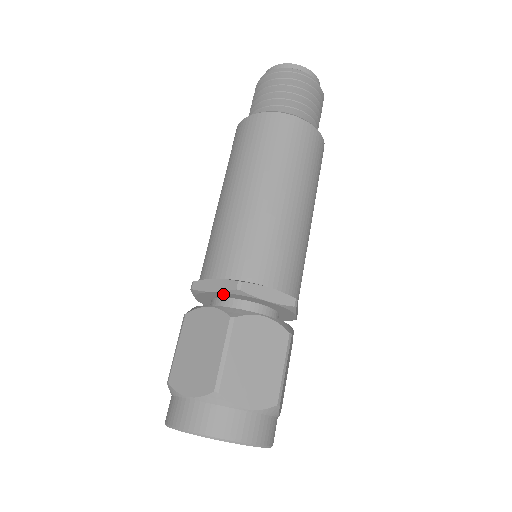
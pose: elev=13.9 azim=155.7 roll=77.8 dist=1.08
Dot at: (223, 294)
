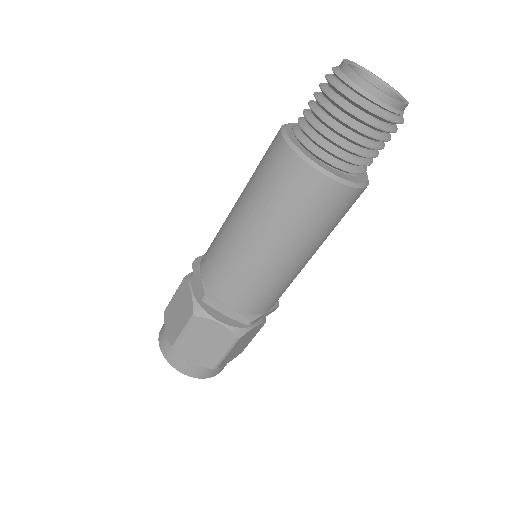
Dot at: occluded
